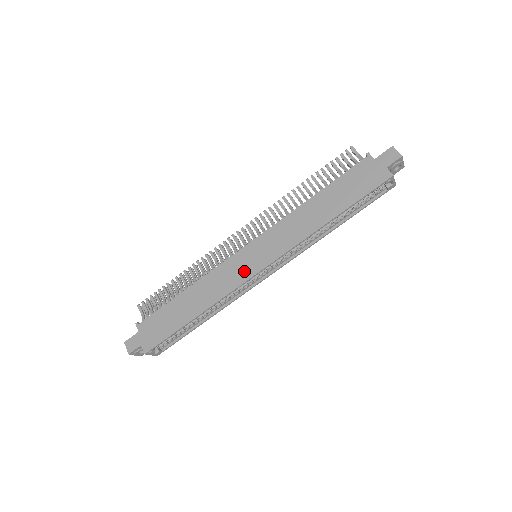
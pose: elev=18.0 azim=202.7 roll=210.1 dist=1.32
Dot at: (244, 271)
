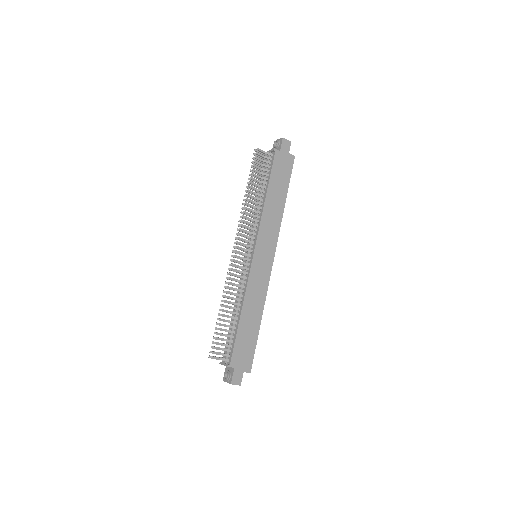
Dot at: (265, 270)
